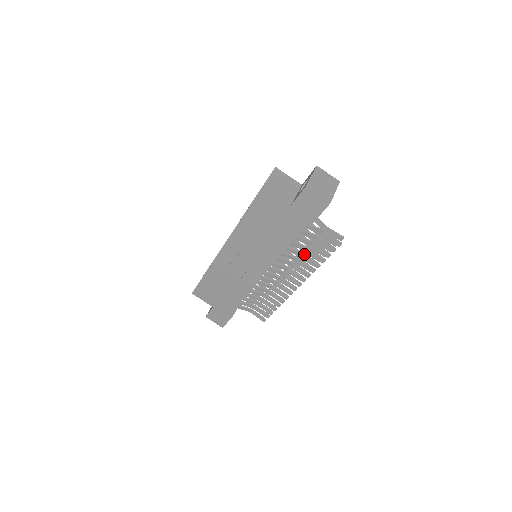
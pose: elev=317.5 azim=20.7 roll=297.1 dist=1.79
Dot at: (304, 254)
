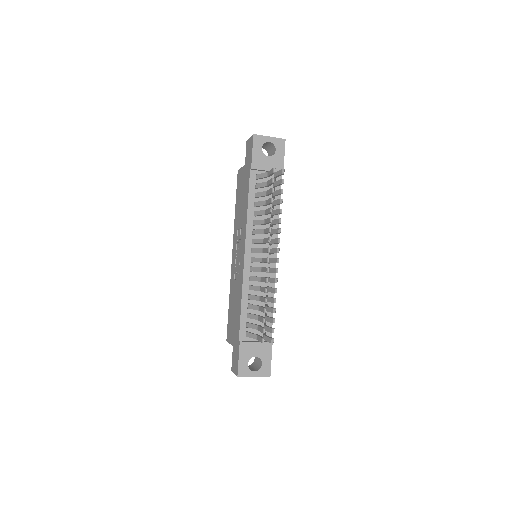
Dot at: (266, 210)
